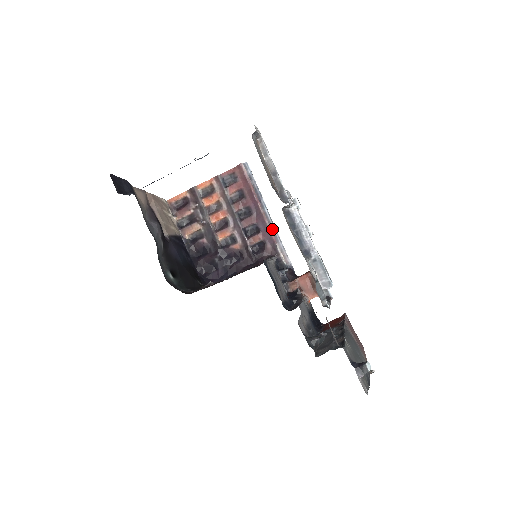
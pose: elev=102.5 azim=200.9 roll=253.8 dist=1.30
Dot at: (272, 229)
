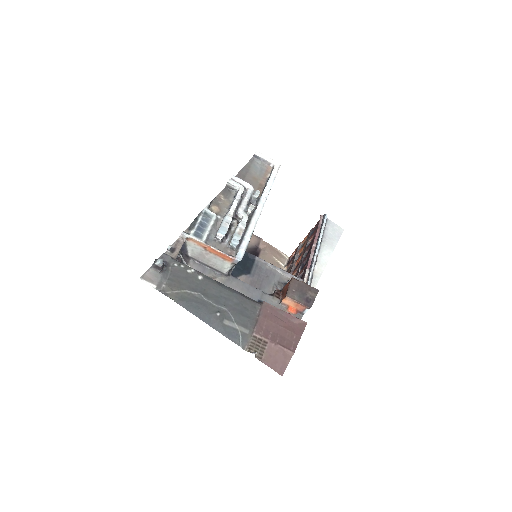
Dot at: (313, 259)
